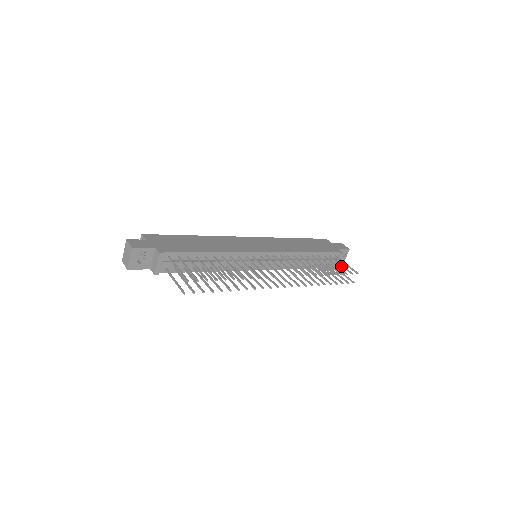
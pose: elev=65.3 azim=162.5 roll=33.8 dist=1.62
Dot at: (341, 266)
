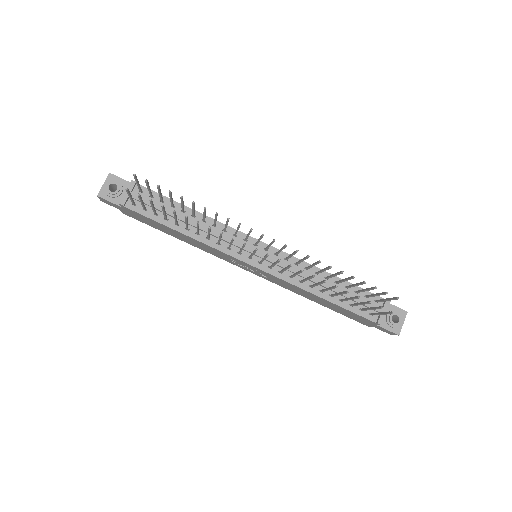
Dot at: (376, 294)
